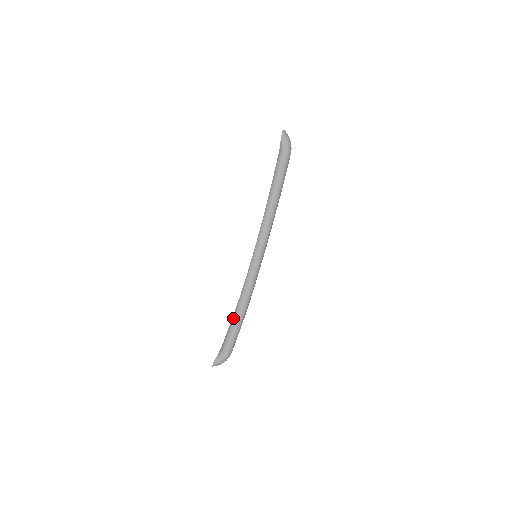
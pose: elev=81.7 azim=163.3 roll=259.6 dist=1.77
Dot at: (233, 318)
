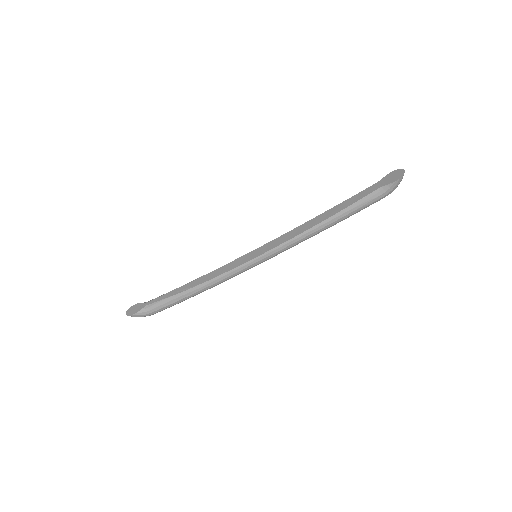
Dot at: (185, 293)
